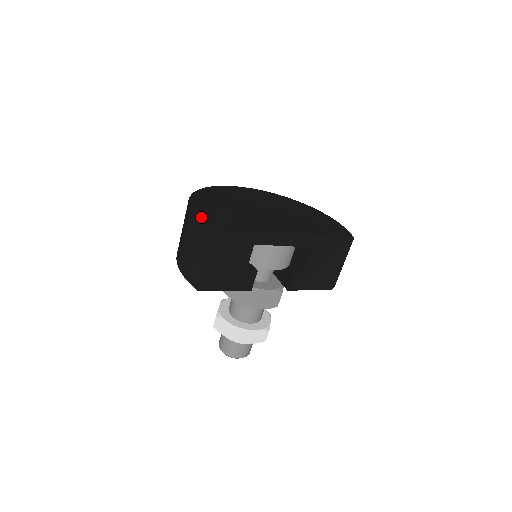
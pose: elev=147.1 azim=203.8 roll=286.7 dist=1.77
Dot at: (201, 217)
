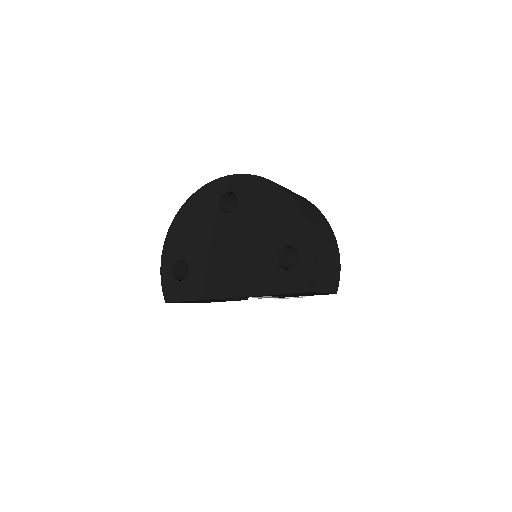
Dot at: (164, 281)
